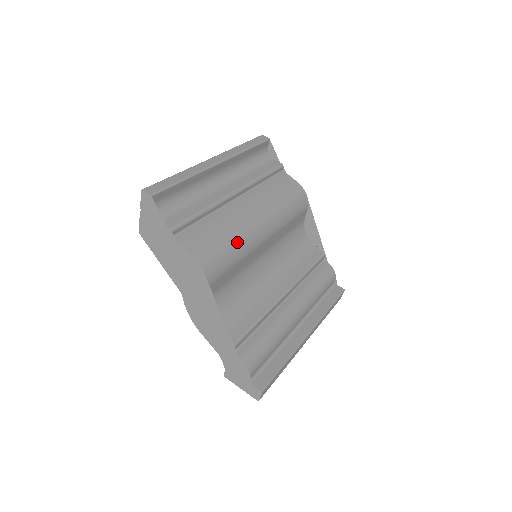
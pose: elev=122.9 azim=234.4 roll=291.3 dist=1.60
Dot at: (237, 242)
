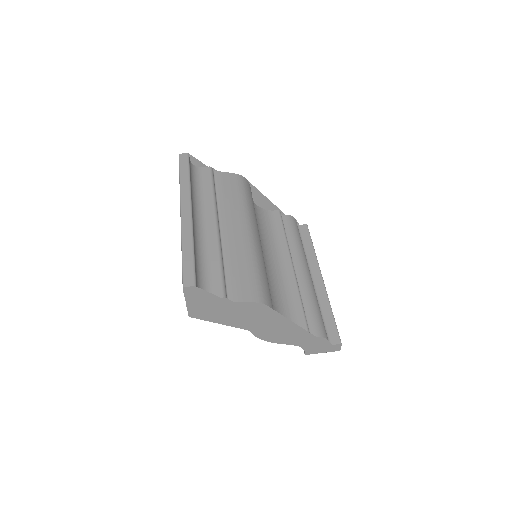
Dot at: (258, 263)
